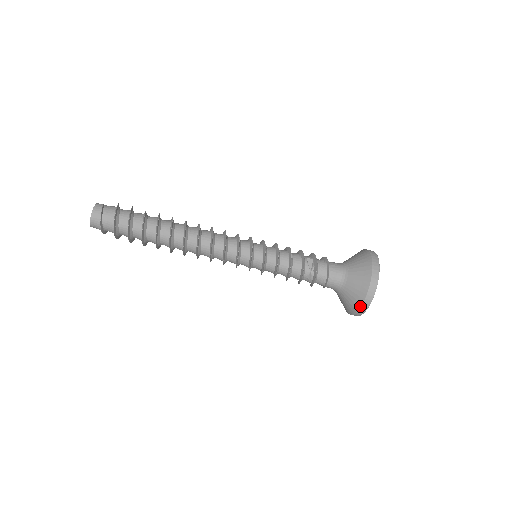
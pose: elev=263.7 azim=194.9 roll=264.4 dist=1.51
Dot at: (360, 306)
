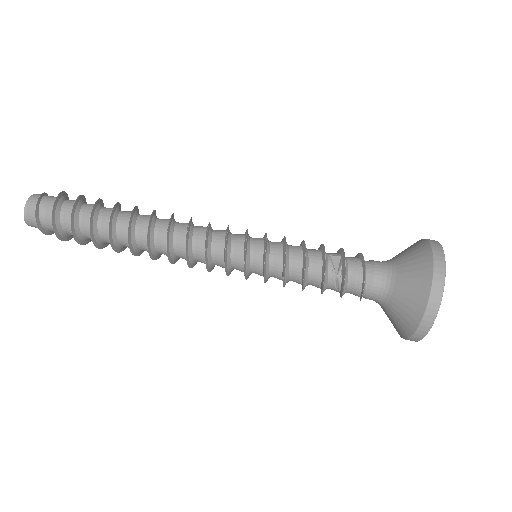
Dot at: (417, 326)
